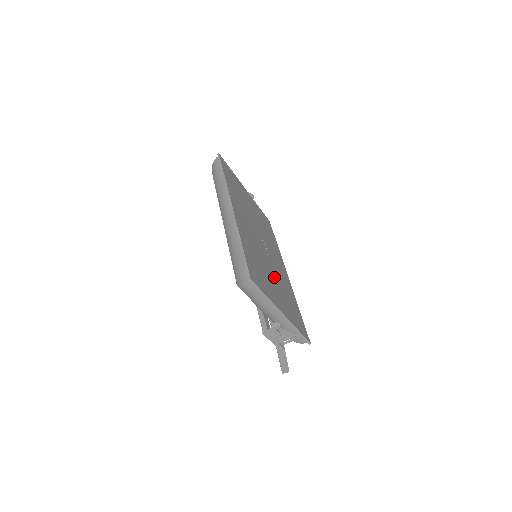
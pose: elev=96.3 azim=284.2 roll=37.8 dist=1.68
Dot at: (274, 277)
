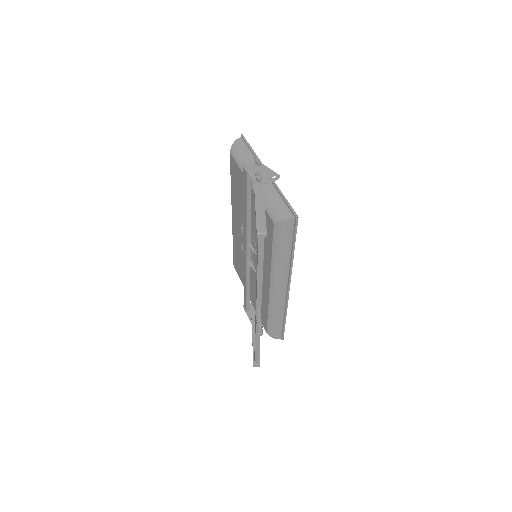
Dot at: occluded
